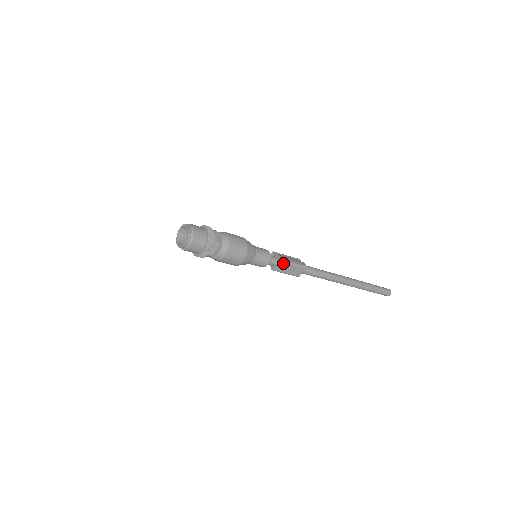
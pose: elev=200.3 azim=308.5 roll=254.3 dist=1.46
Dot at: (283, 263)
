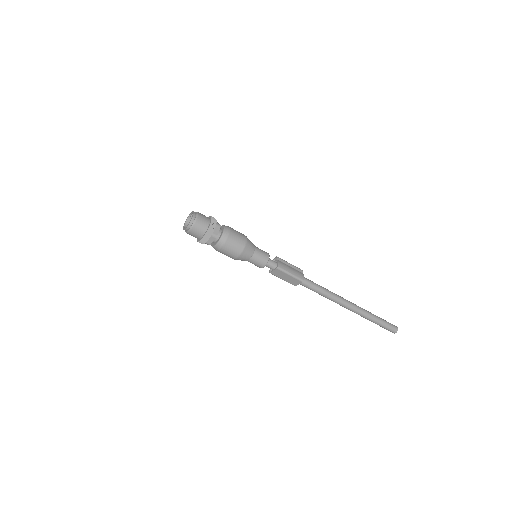
Dot at: (279, 270)
